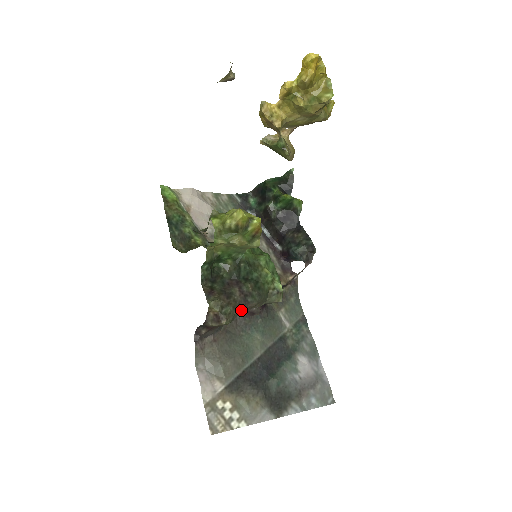
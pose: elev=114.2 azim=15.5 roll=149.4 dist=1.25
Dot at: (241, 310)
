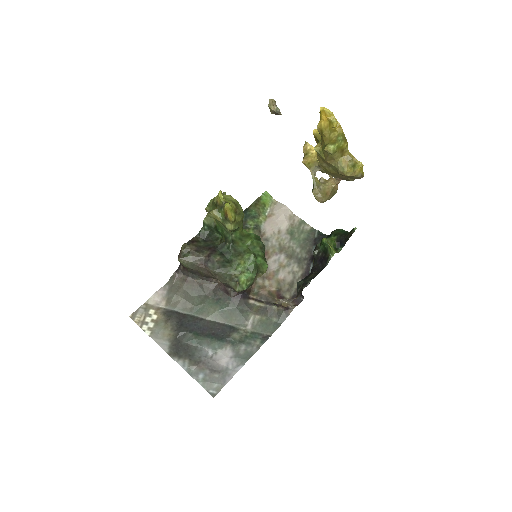
Dot at: (199, 265)
